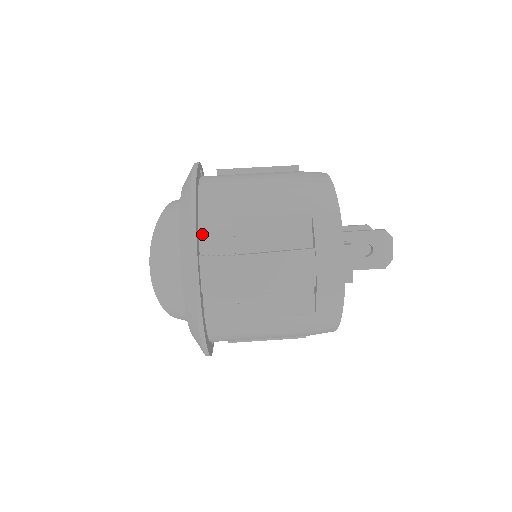
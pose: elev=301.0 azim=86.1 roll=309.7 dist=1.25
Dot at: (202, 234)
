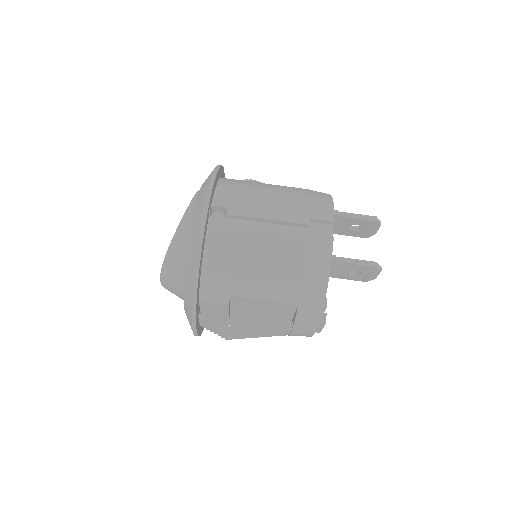
Dot at: (202, 302)
